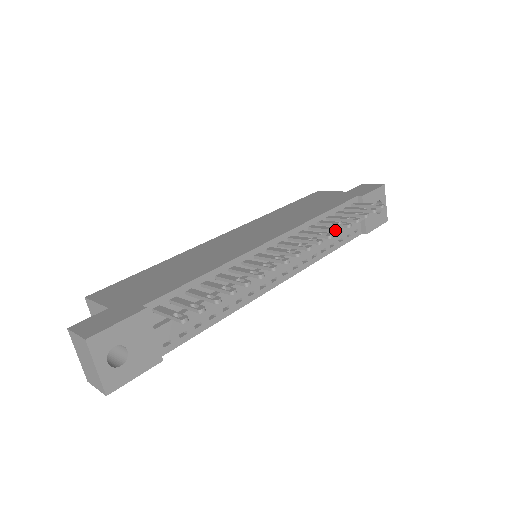
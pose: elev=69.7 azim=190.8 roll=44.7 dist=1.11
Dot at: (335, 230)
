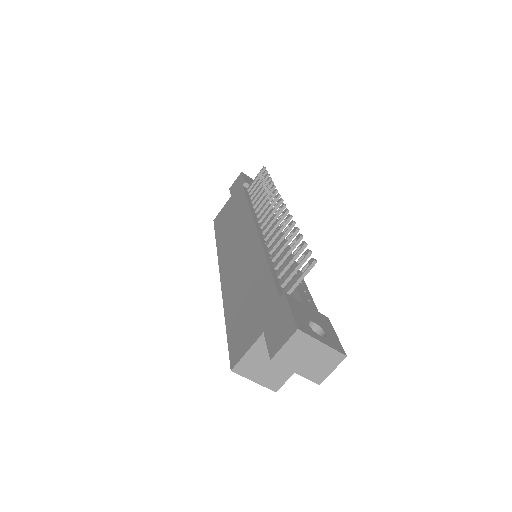
Dot at: (272, 189)
